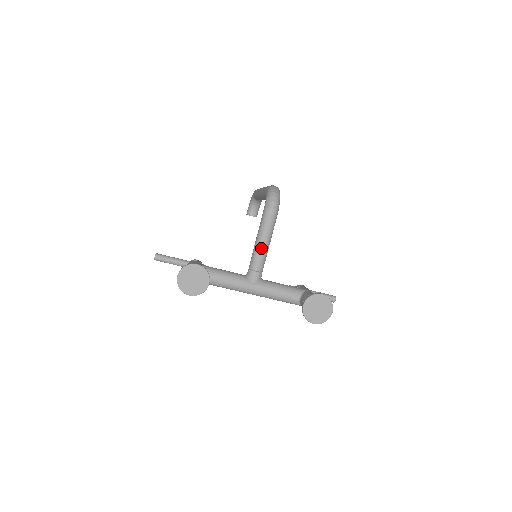
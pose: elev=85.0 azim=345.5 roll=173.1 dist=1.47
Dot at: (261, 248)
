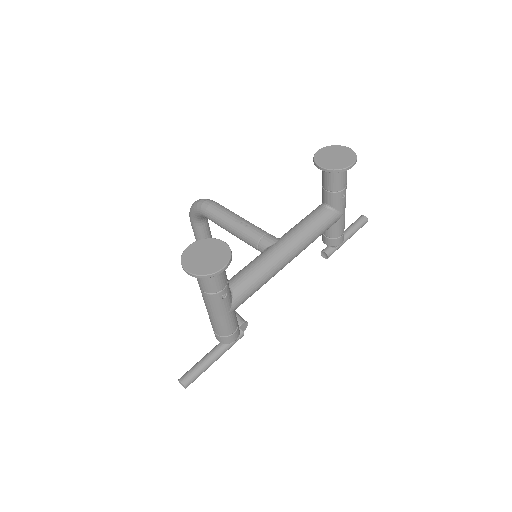
Dot at: (239, 223)
